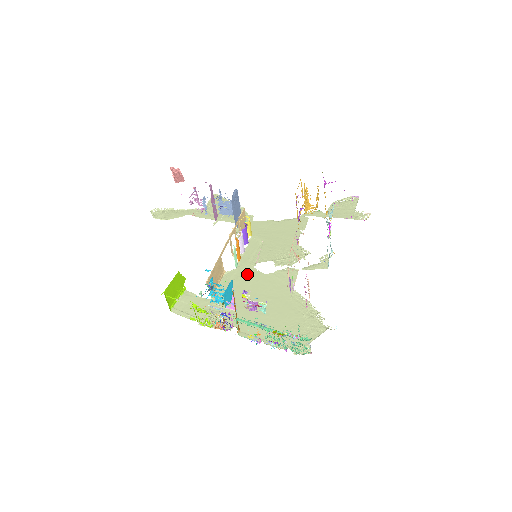
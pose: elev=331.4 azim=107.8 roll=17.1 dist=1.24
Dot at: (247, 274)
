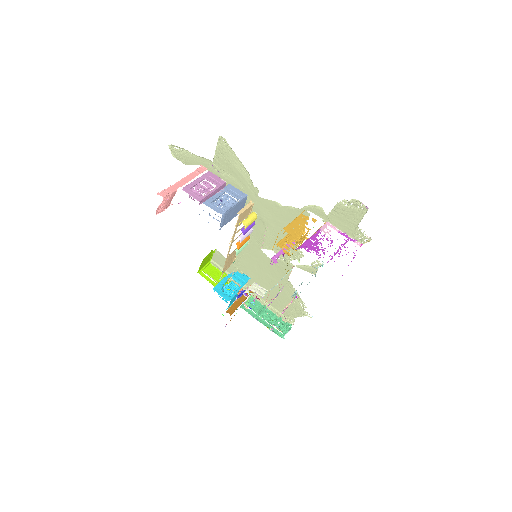
Dot at: (256, 253)
